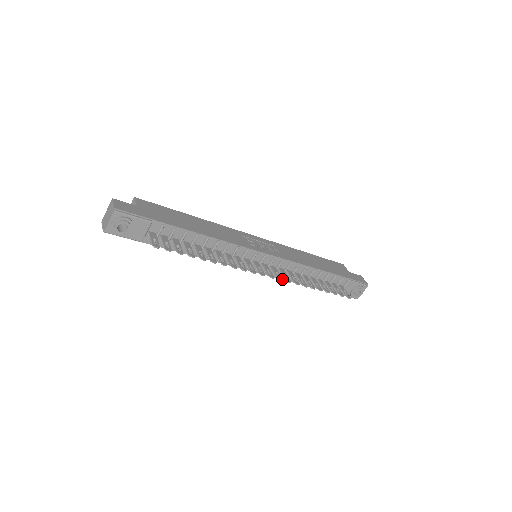
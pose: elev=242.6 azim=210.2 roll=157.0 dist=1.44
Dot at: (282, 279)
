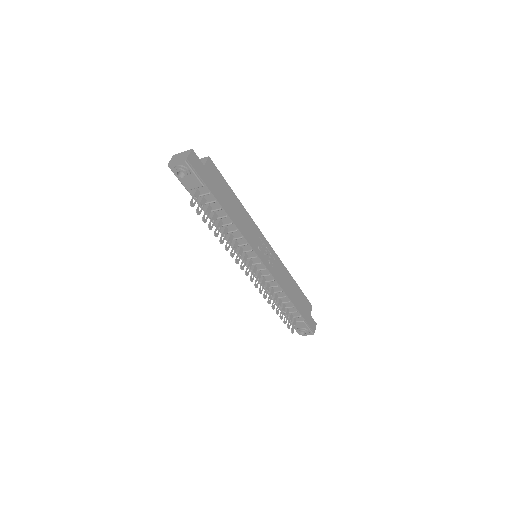
Dot at: (257, 287)
